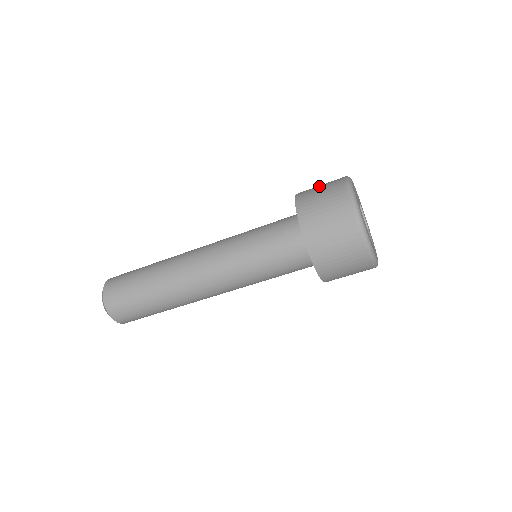
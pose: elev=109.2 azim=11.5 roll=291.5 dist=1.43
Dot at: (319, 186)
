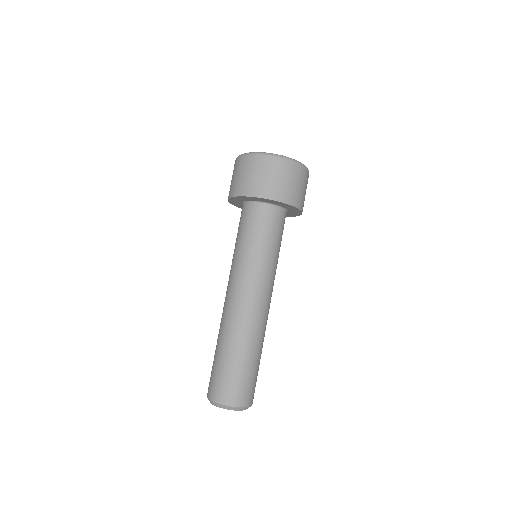
Dot at: (231, 180)
